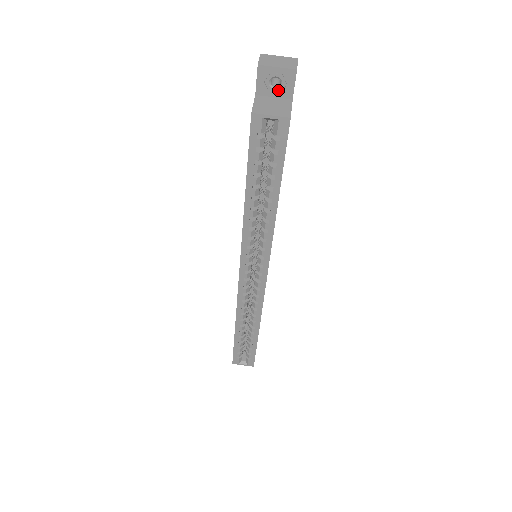
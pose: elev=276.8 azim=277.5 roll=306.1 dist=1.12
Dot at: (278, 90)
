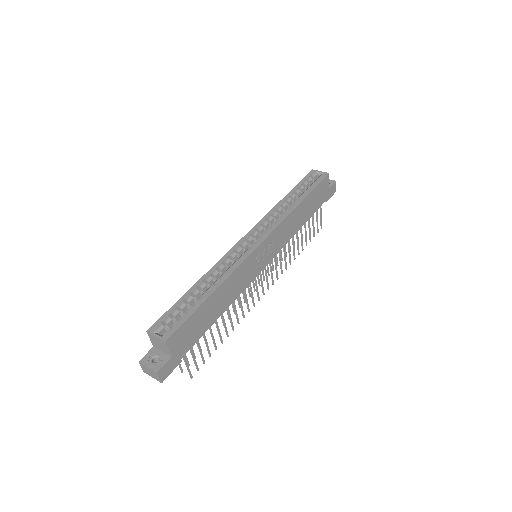
Dot at: occluded
